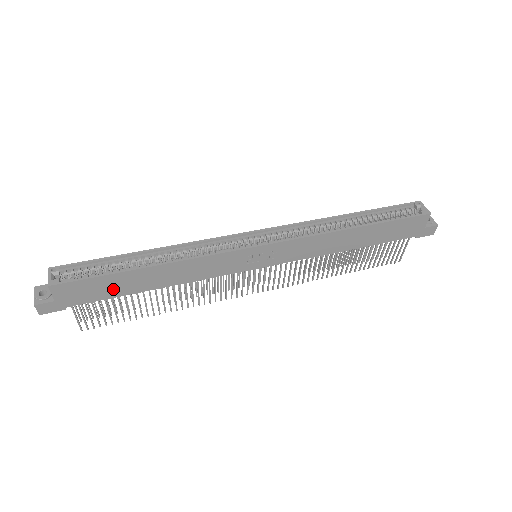
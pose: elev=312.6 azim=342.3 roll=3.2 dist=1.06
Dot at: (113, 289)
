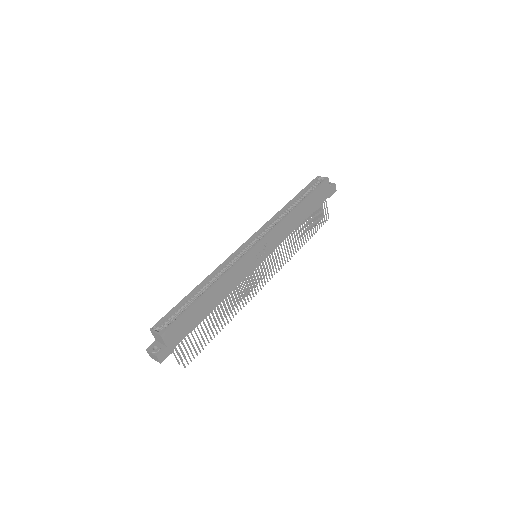
Dot at: (194, 319)
